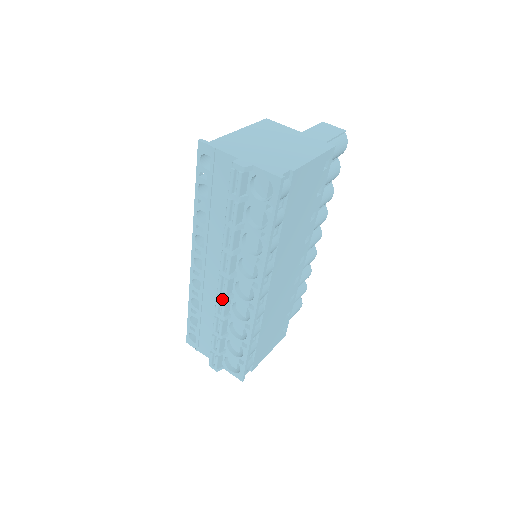
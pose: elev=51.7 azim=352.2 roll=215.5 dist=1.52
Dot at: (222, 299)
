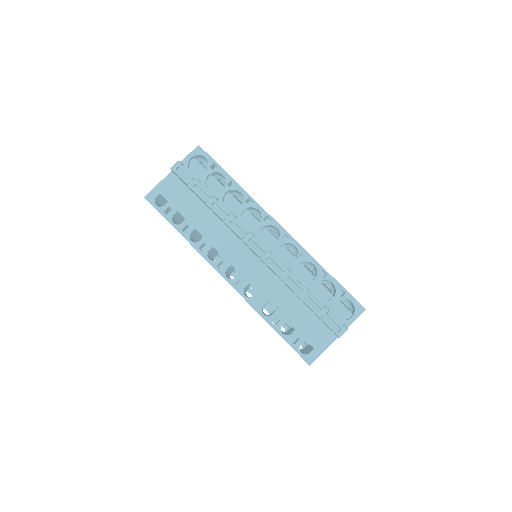
Dot at: (269, 262)
